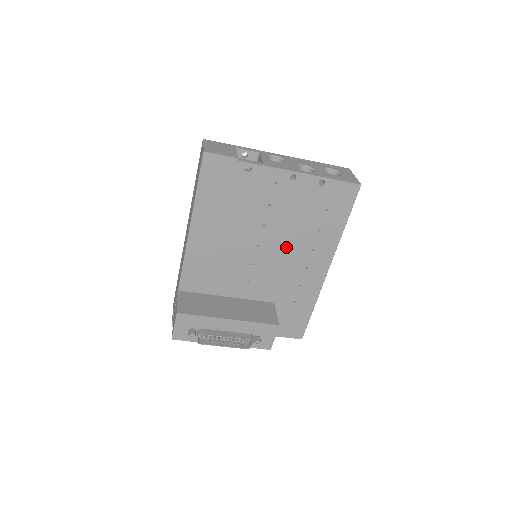
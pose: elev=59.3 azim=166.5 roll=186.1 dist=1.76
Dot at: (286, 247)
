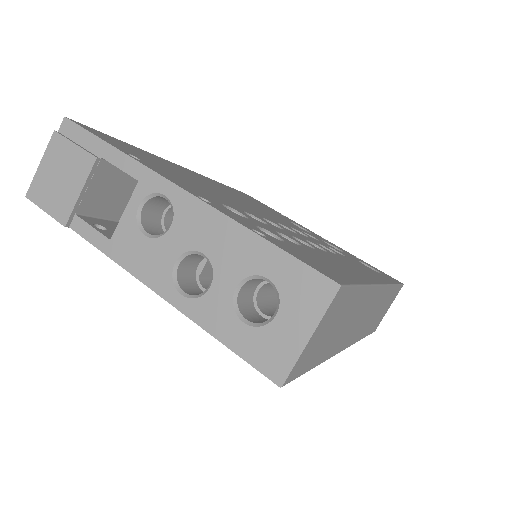
Dot at: occluded
